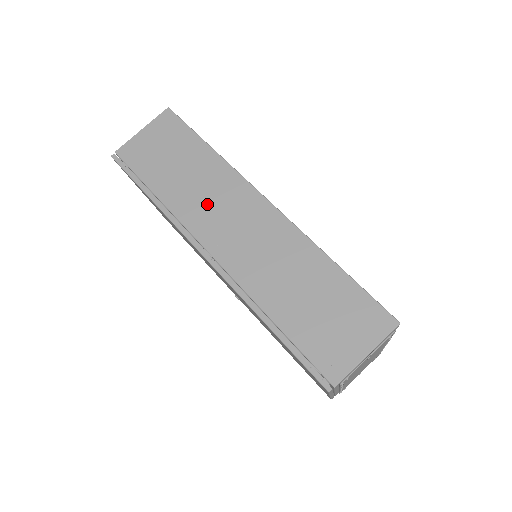
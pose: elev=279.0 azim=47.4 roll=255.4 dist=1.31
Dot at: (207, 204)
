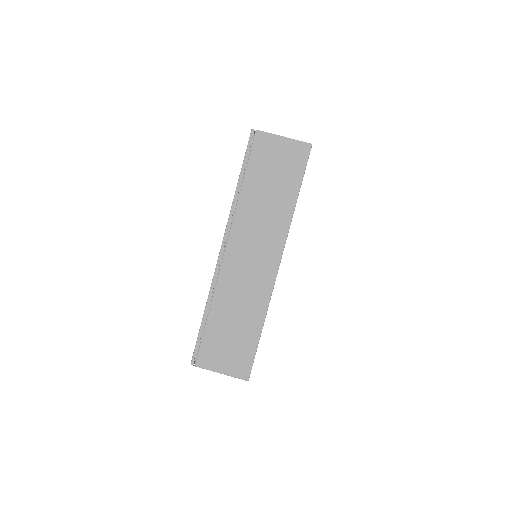
Dot at: (255, 226)
